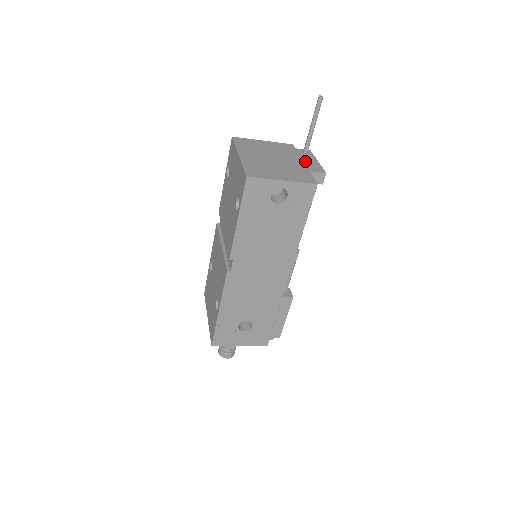
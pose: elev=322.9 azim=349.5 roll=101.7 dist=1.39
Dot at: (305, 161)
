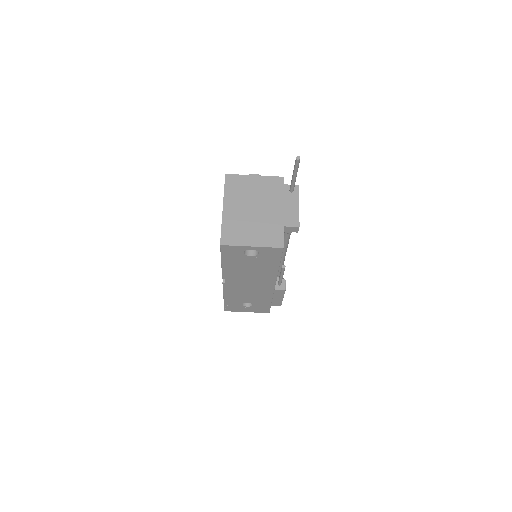
Dot at: (285, 208)
